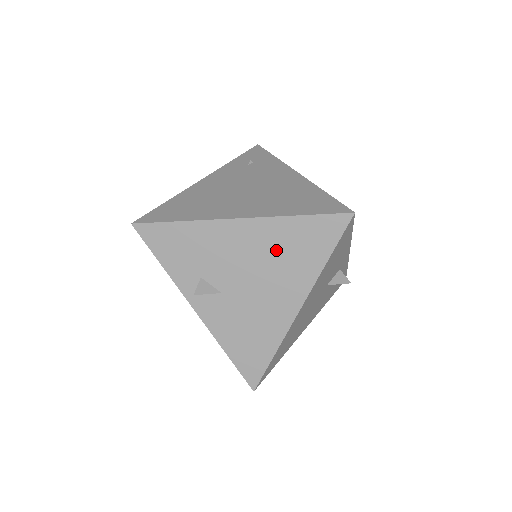
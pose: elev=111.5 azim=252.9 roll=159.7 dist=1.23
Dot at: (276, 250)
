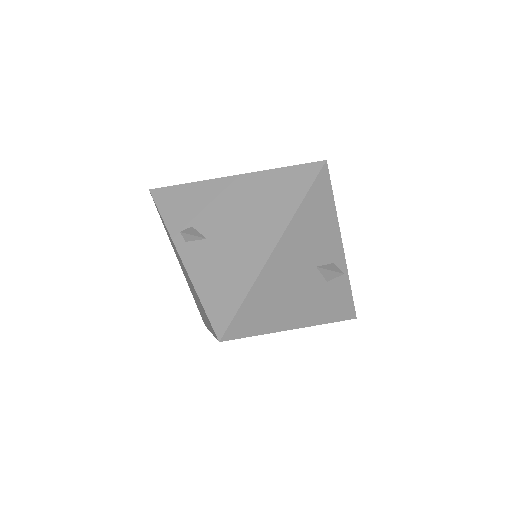
Dot at: (258, 197)
